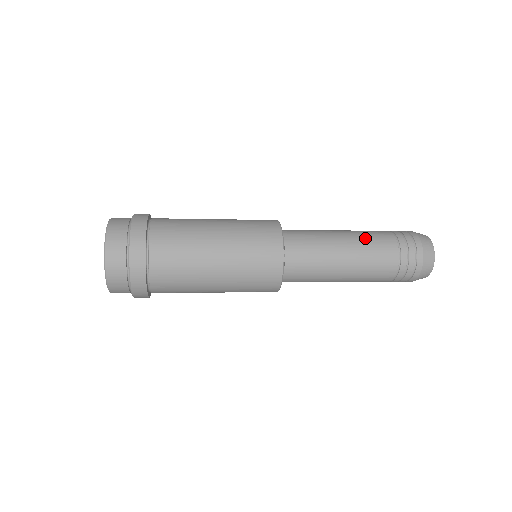
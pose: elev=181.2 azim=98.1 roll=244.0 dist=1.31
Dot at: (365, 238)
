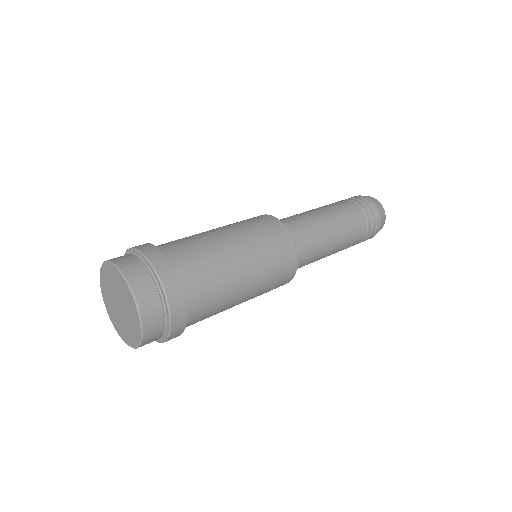
Dot at: (347, 225)
